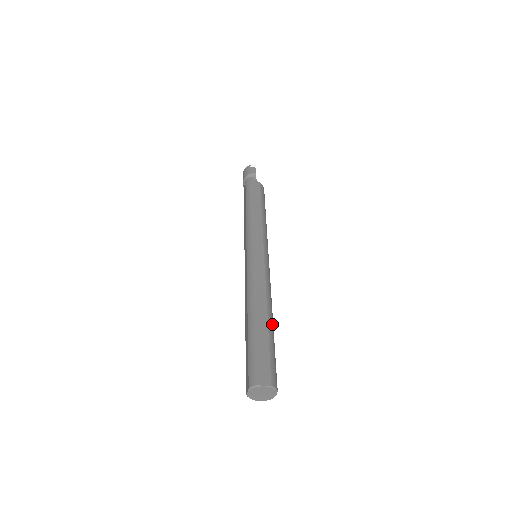
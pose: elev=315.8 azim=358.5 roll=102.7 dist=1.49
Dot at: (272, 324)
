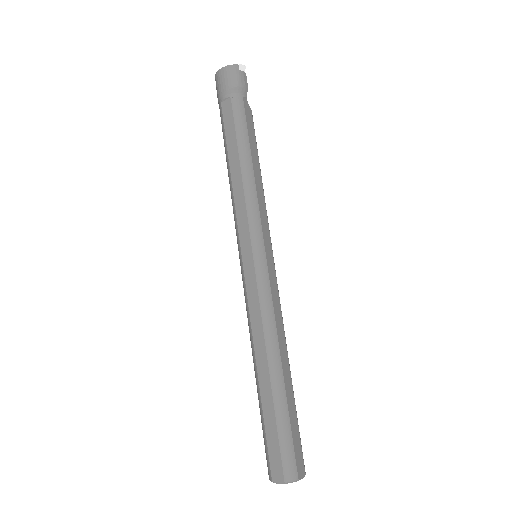
Dot at: occluded
